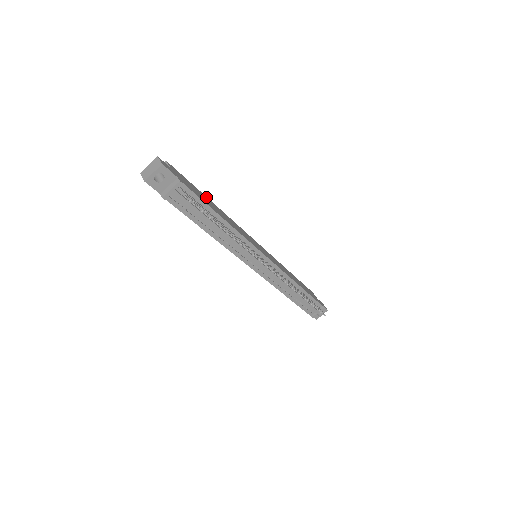
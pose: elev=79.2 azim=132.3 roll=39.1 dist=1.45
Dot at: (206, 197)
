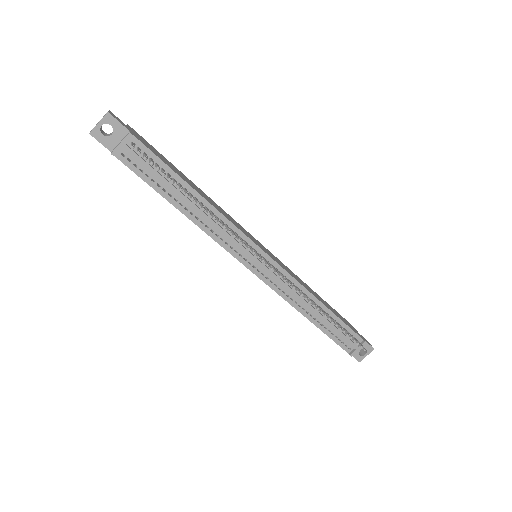
Dot at: (183, 174)
